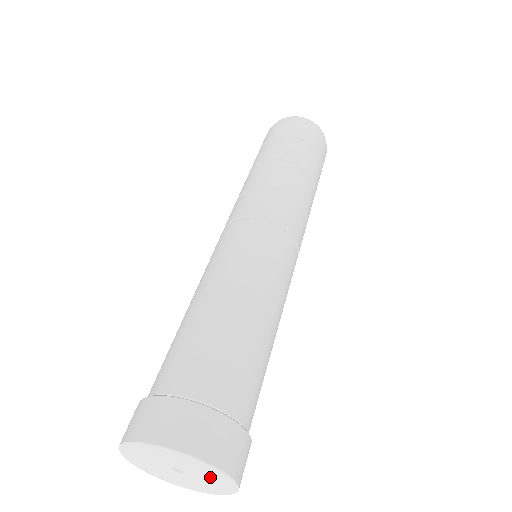
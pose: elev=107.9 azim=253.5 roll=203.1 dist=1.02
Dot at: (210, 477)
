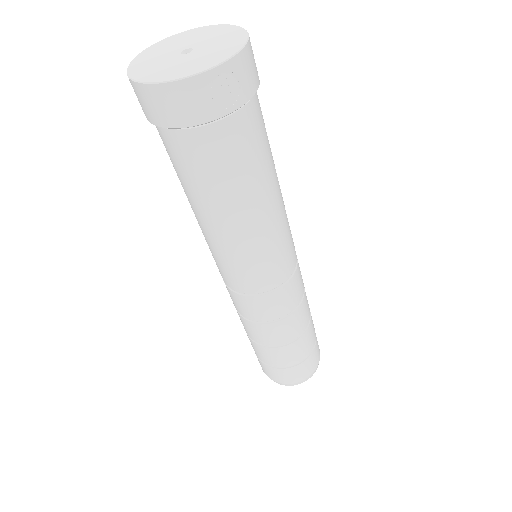
Dot at: (215, 52)
